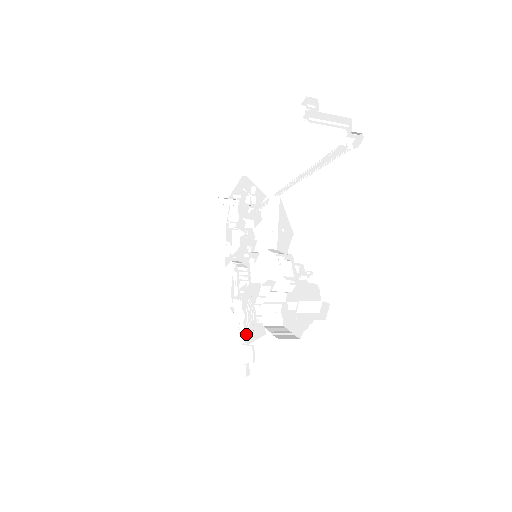
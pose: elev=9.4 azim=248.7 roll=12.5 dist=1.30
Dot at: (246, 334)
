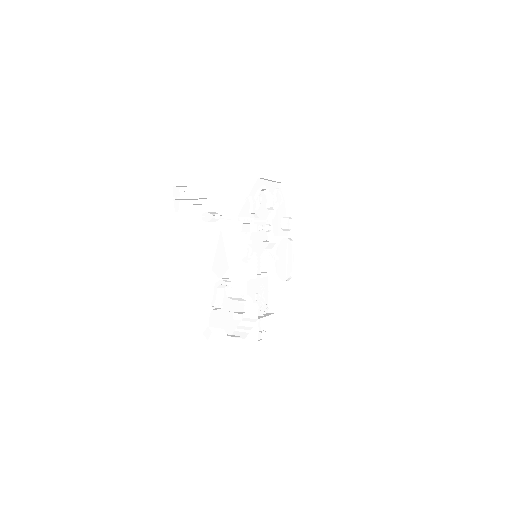
Dot at: occluded
